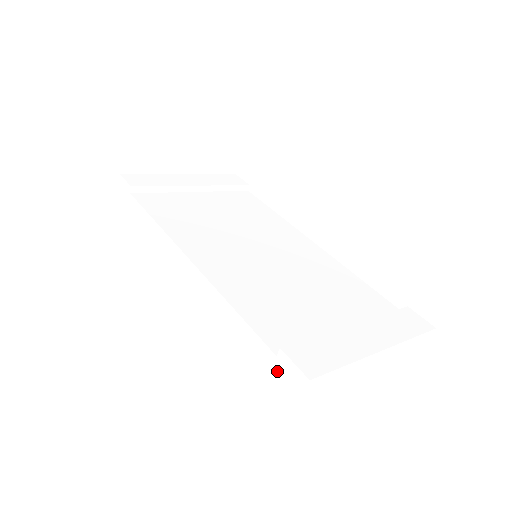
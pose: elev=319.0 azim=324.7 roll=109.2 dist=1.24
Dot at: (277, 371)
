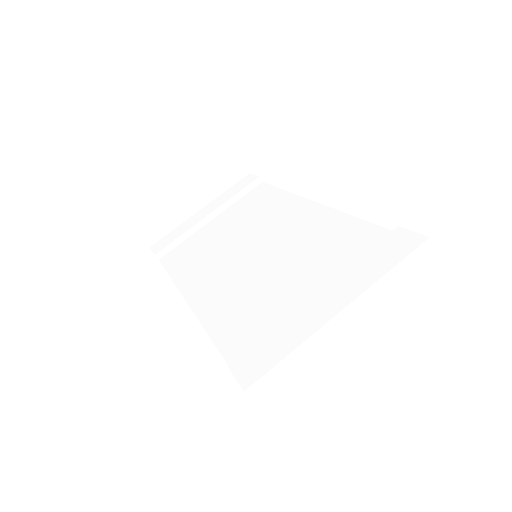
Dot at: occluded
